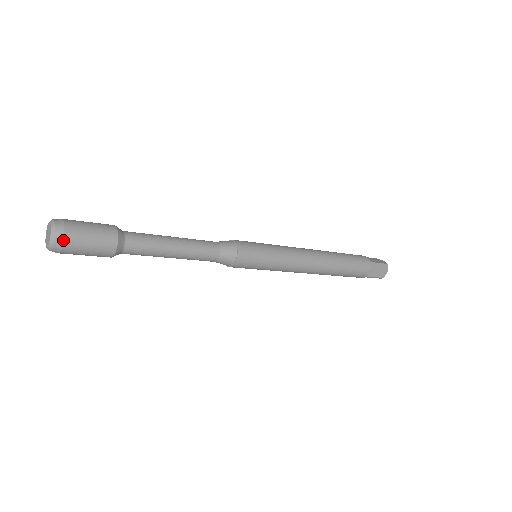
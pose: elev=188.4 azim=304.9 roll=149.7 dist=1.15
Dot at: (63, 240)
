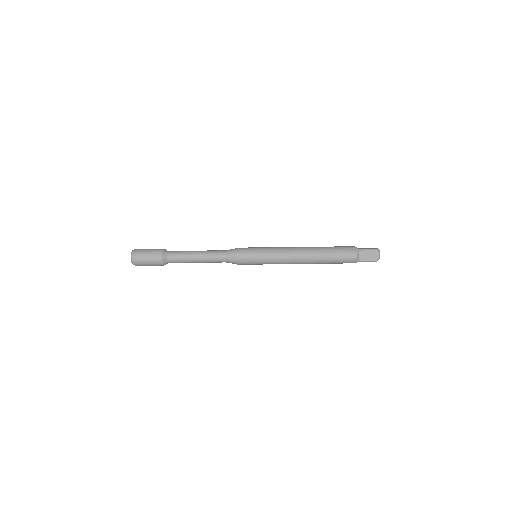
Dot at: occluded
